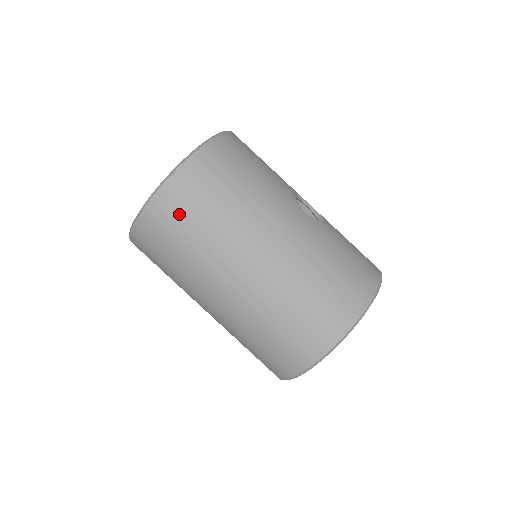
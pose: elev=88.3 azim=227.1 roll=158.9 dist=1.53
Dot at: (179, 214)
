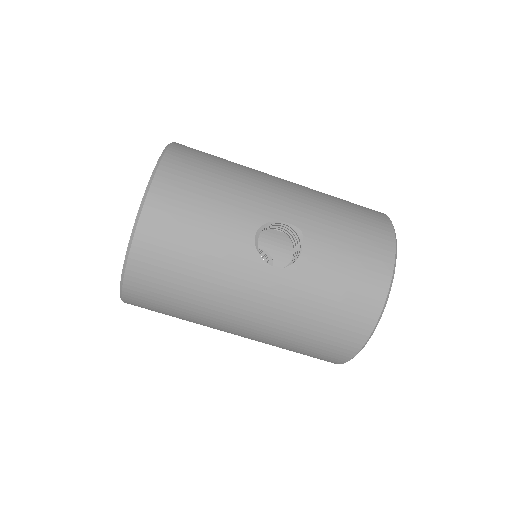
Dot at: (153, 310)
